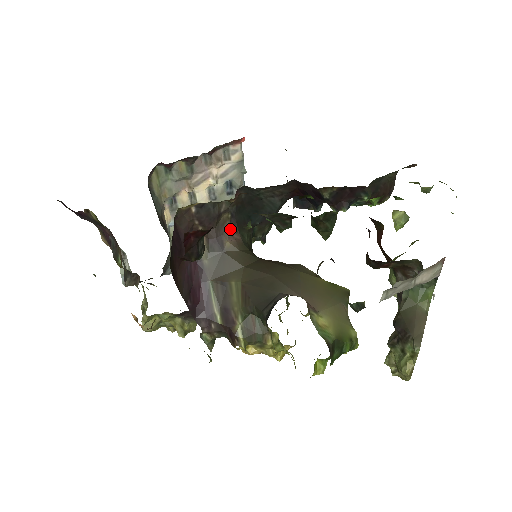
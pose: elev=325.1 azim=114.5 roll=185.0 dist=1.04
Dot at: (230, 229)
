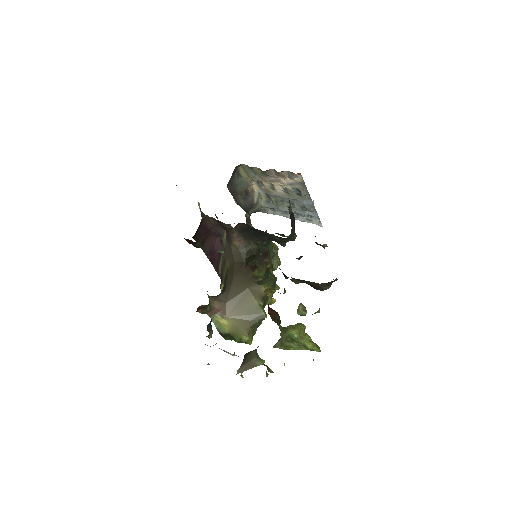
Dot at: (238, 237)
